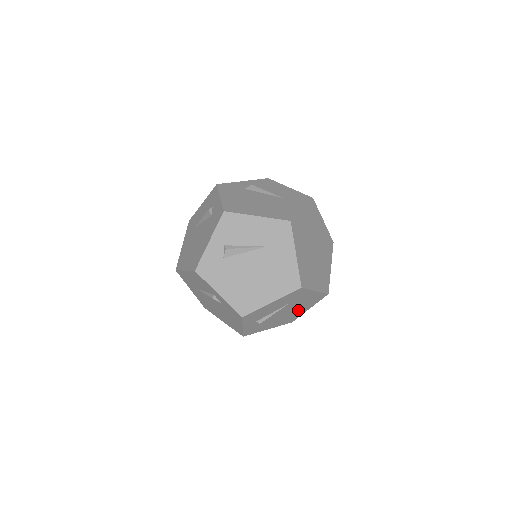
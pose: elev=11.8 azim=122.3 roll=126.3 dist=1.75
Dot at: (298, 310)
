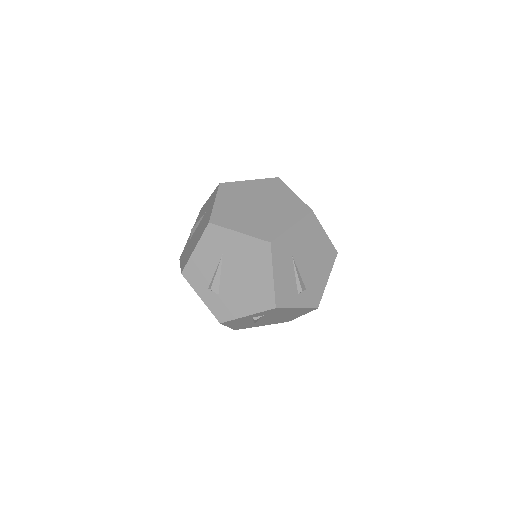
Dot at: (317, 246)
